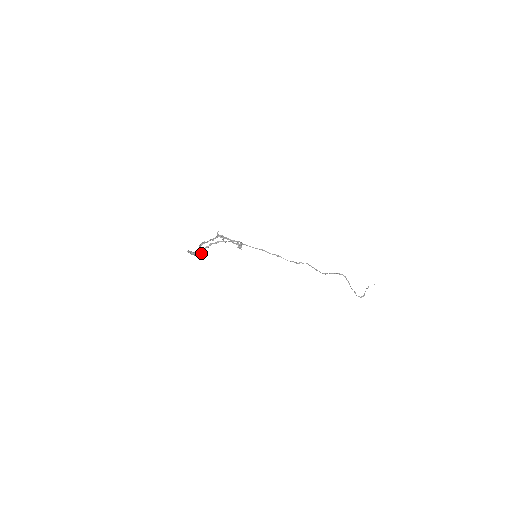
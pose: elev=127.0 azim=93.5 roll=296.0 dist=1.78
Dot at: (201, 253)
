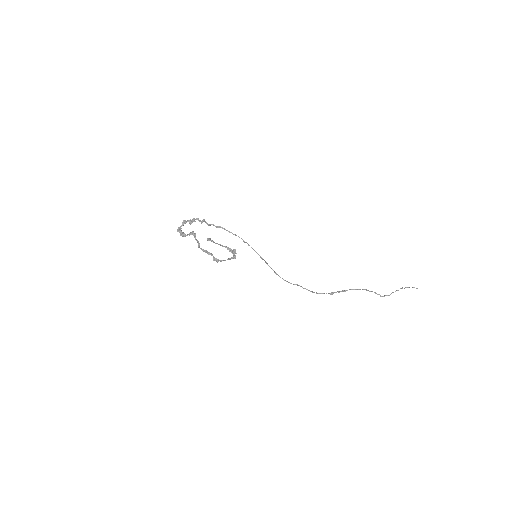
Dot at: (201, 222)
